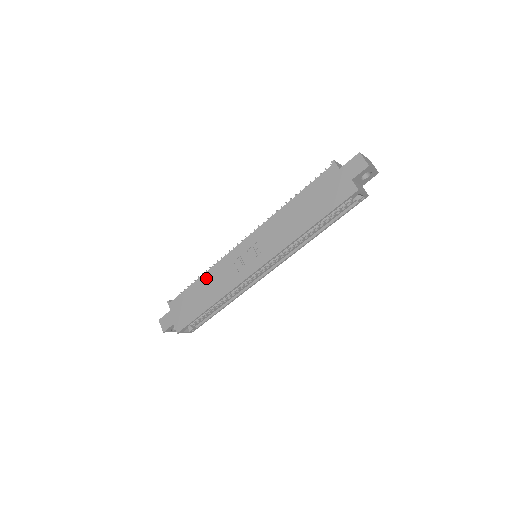
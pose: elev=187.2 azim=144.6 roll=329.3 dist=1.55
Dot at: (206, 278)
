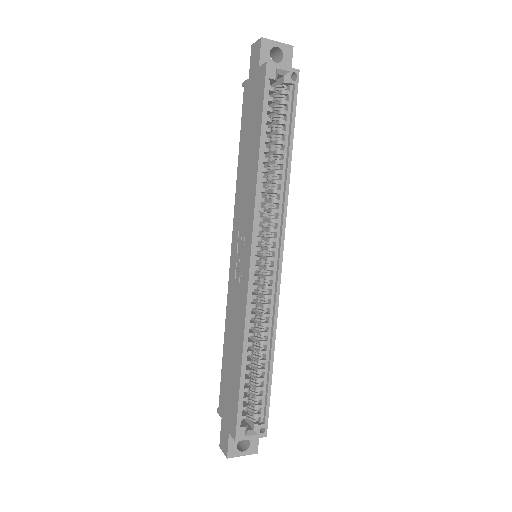
Dot at: (227, 334)
